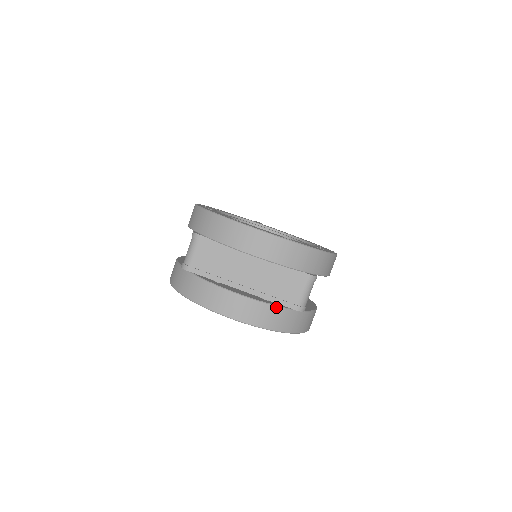
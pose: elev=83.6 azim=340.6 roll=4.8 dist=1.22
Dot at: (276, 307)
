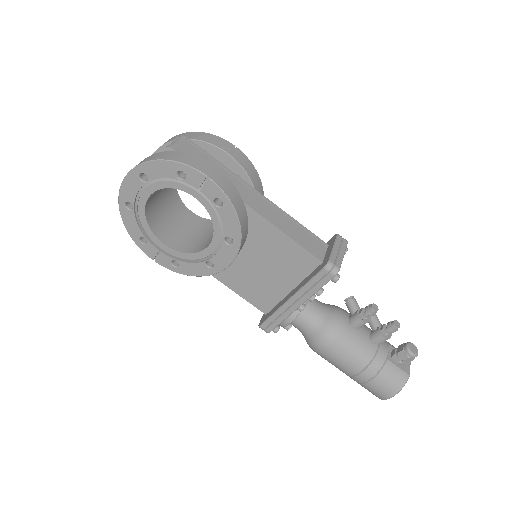
Dot at: occluded
